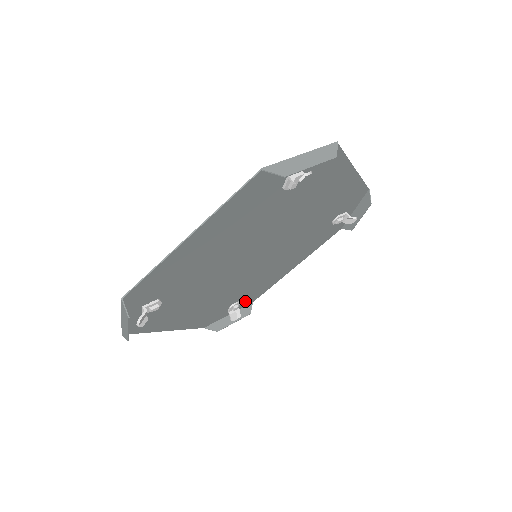
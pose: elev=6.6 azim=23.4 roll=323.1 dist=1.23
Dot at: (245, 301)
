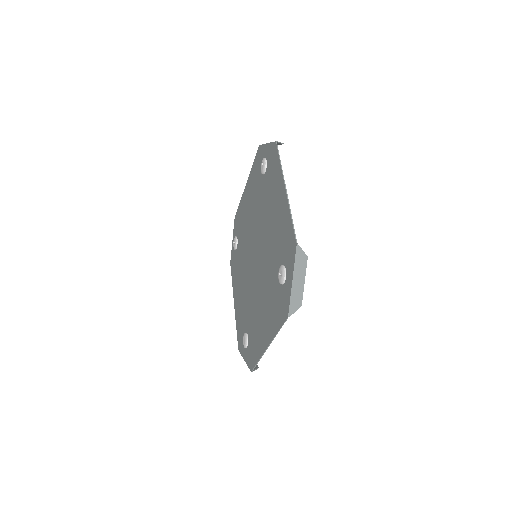
Dot at: (242, 341)
